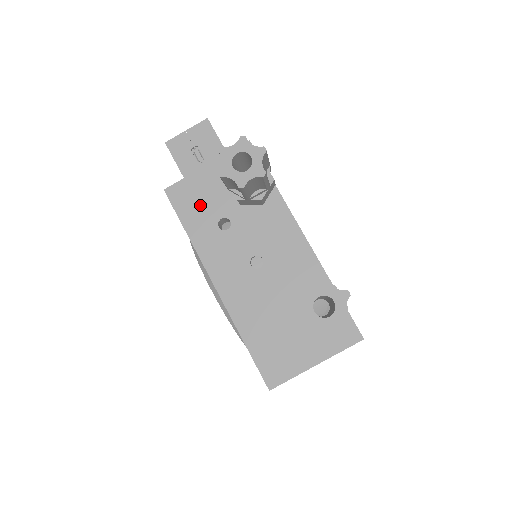
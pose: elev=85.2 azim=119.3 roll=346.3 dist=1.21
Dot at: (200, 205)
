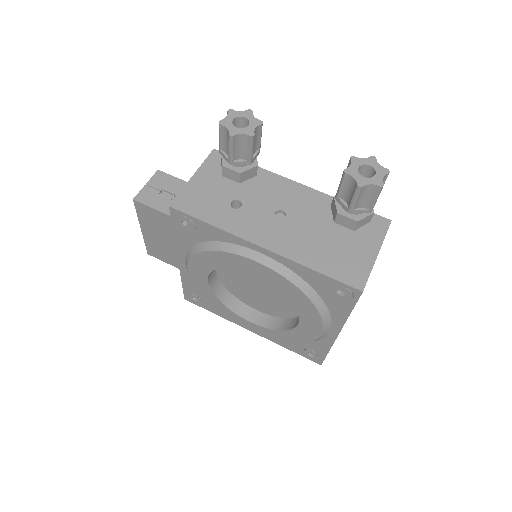
Dot at: (207, 202)
